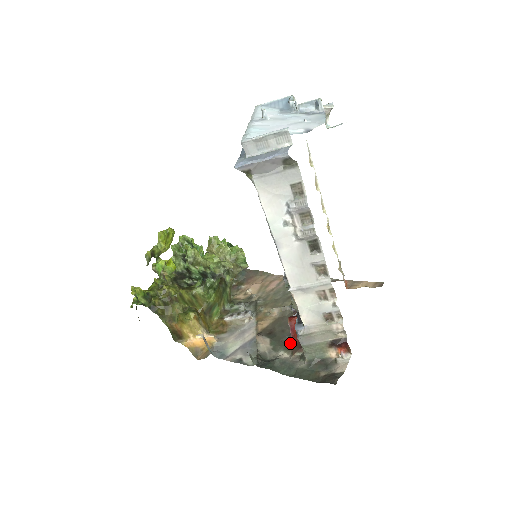
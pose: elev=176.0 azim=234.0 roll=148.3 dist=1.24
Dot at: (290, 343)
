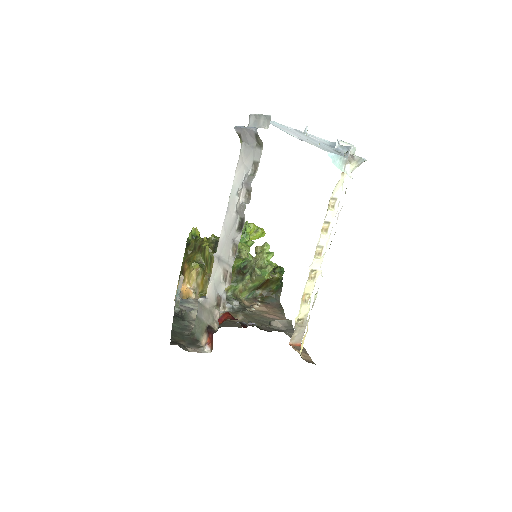
Dot at: occluded
